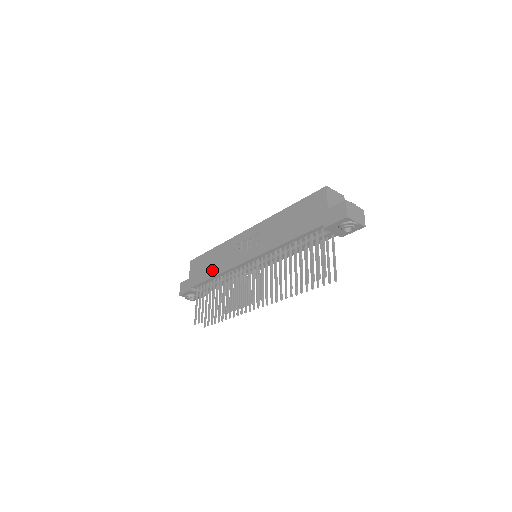
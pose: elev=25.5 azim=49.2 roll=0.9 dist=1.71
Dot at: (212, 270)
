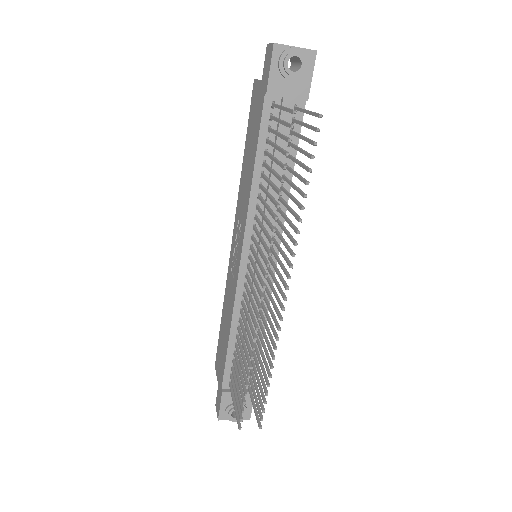
Dot at: (226, 333)
